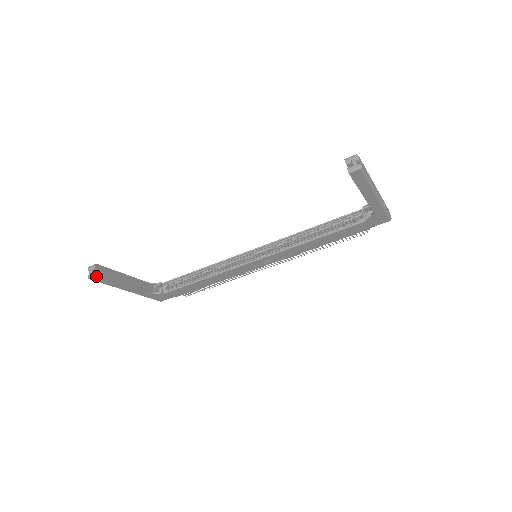
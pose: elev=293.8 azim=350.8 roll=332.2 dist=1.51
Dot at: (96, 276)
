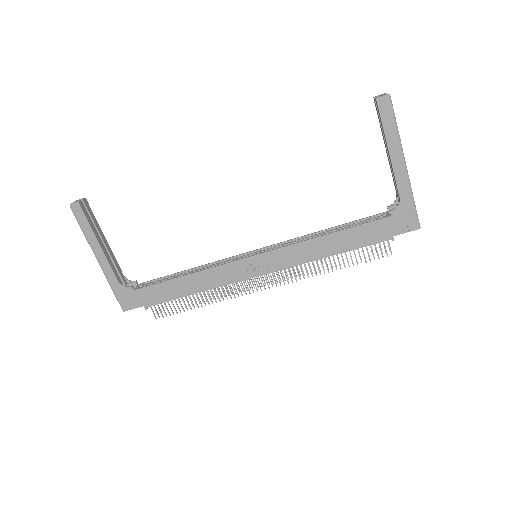
Dot at: (79, 203)
